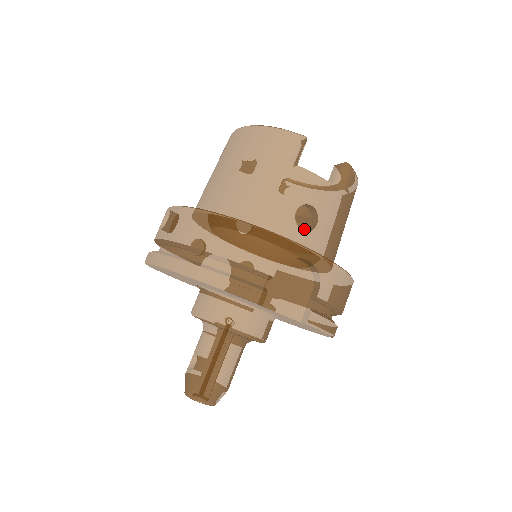
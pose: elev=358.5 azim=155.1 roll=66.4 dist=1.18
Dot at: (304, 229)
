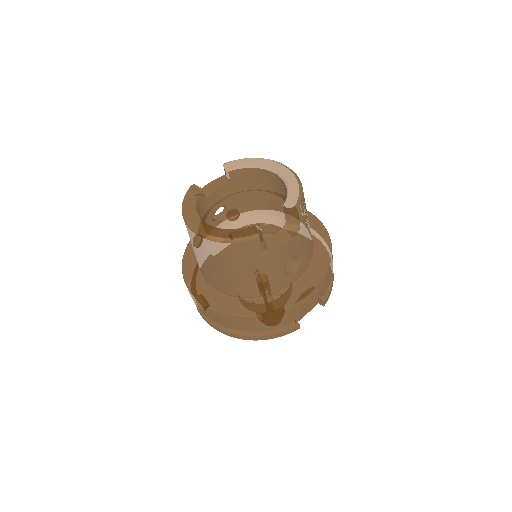
Dot at: (266, 193)
